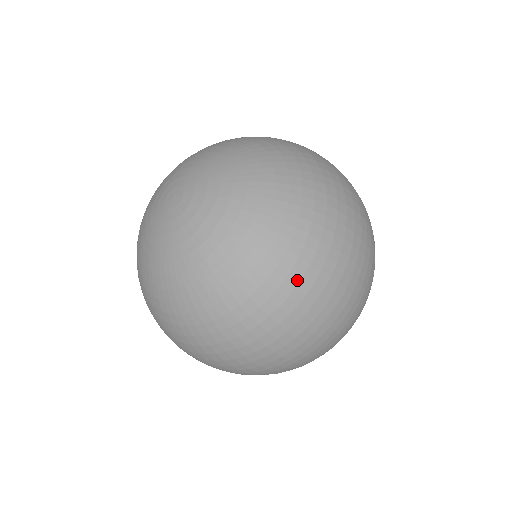
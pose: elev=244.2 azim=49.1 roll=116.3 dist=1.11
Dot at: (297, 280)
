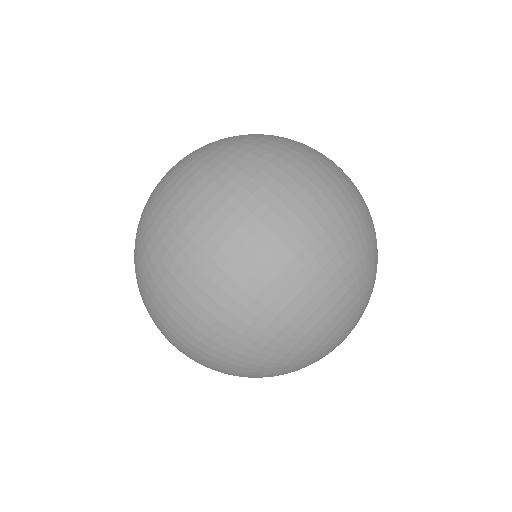
Dot at: (259, 145)
